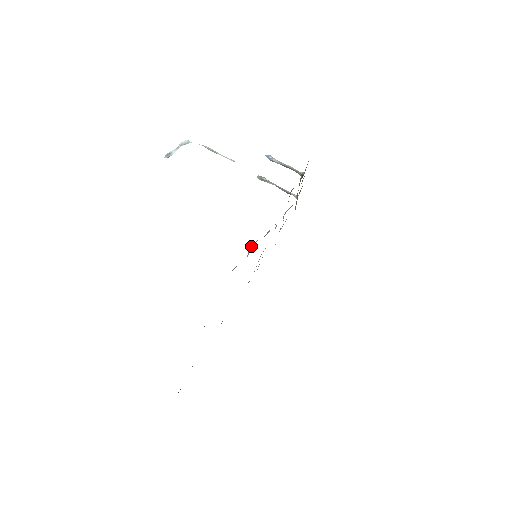
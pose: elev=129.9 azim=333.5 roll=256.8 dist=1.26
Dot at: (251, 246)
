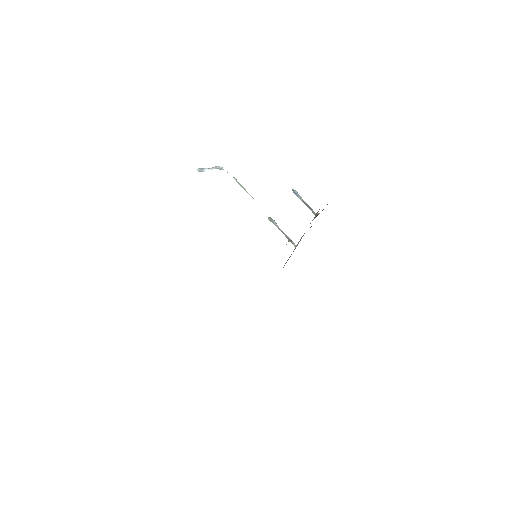
Dot at: occluded
